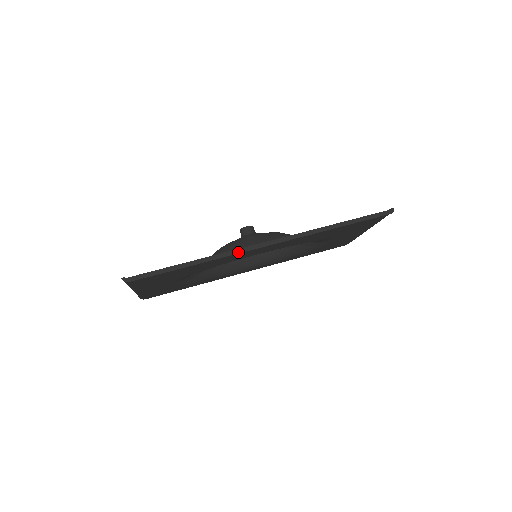
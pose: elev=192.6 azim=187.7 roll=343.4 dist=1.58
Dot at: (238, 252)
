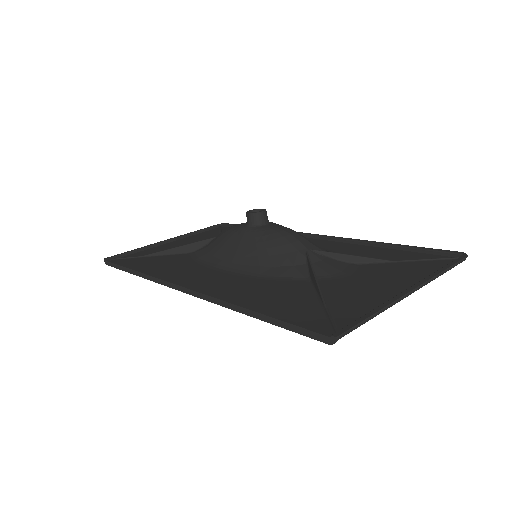
Dot at: (162, 283)
